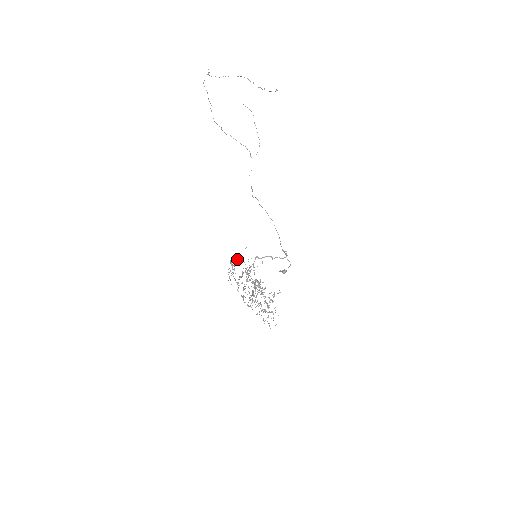
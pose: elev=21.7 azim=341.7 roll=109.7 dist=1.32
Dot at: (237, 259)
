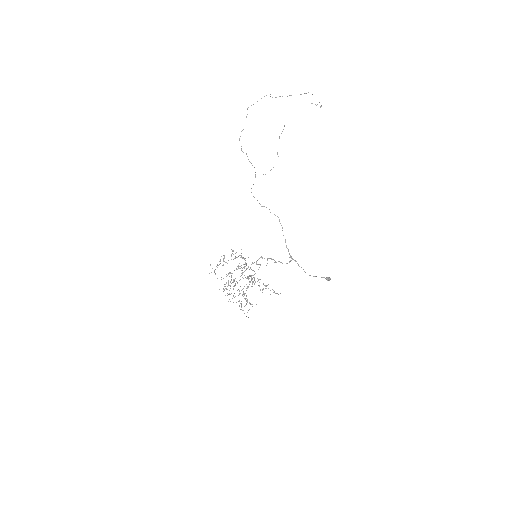
Dot at: (240, 255)
